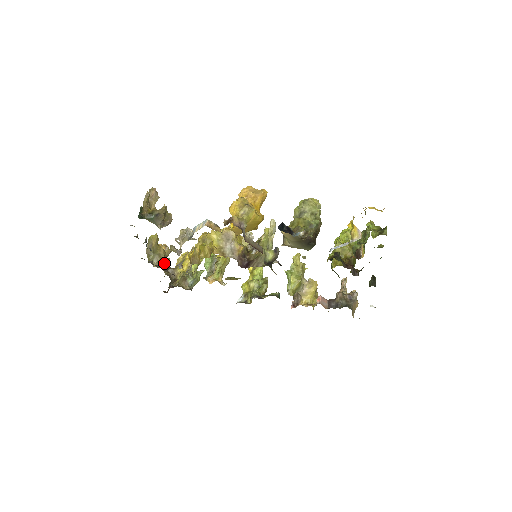
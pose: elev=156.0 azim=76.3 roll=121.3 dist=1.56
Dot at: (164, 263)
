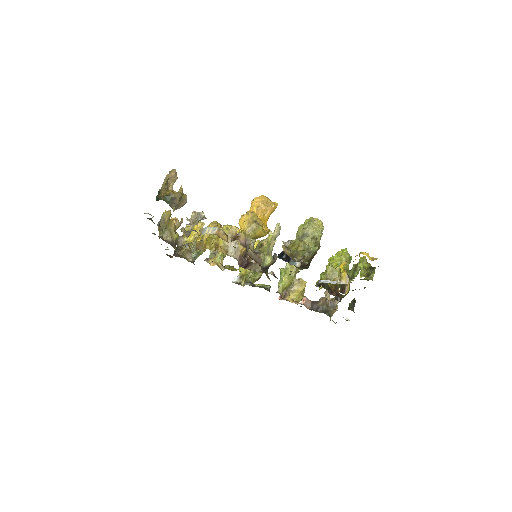
Dot at: (173, 238)
